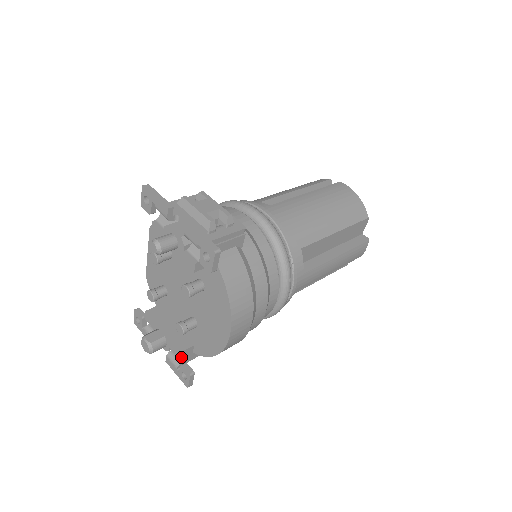
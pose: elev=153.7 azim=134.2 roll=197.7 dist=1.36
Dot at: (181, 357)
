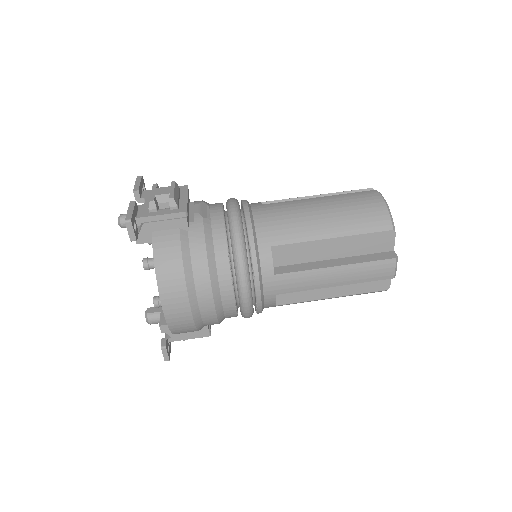
Dot at: (163, 331)
